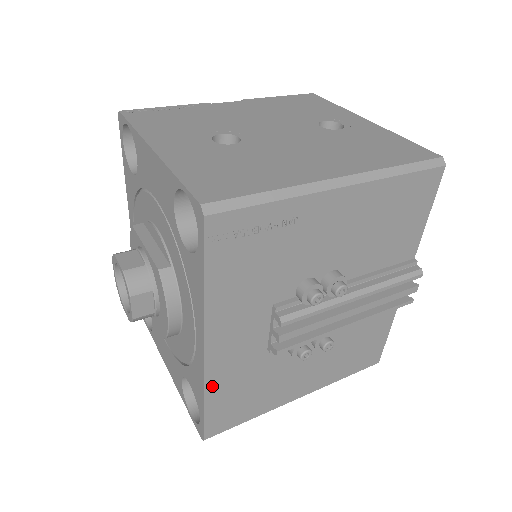
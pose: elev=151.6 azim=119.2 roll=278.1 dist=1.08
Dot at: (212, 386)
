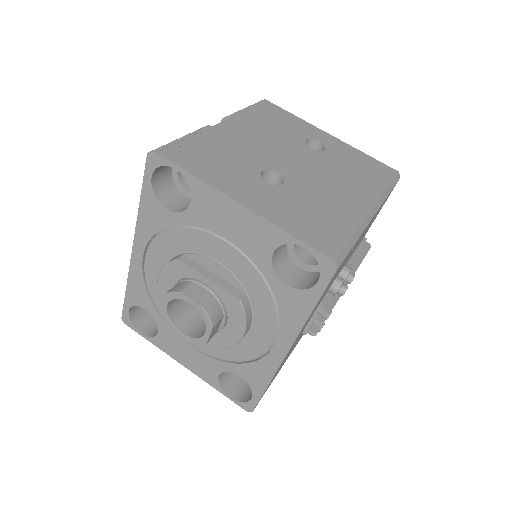
Dot at: occluded
